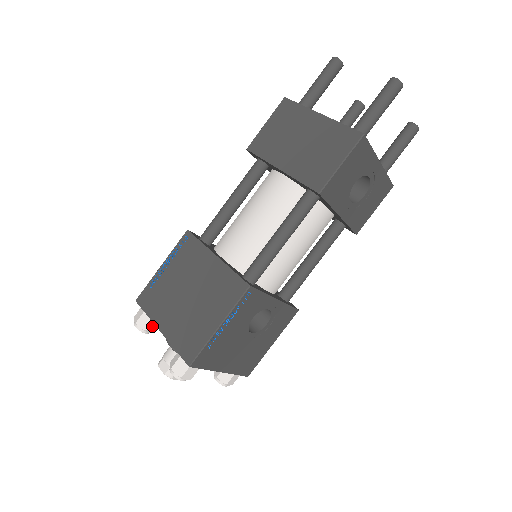
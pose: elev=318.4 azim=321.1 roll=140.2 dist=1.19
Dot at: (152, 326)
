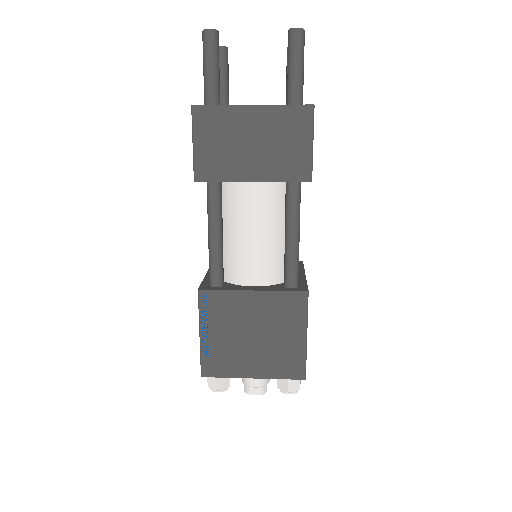
Dot at: (229, 379)
